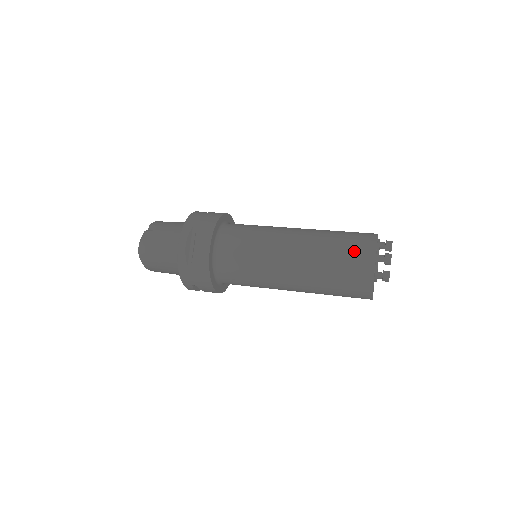
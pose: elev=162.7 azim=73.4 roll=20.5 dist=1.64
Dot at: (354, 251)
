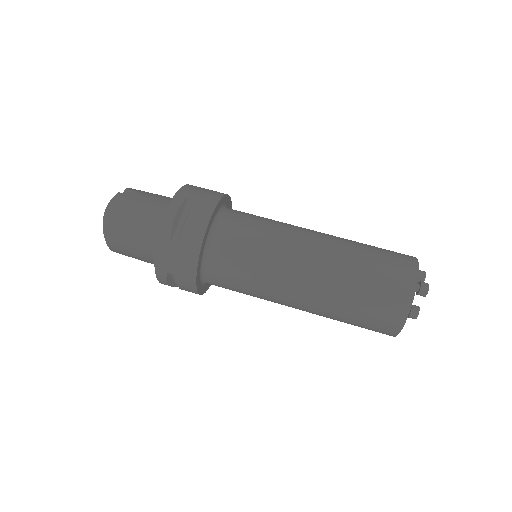
Dot at: (391, 267)
